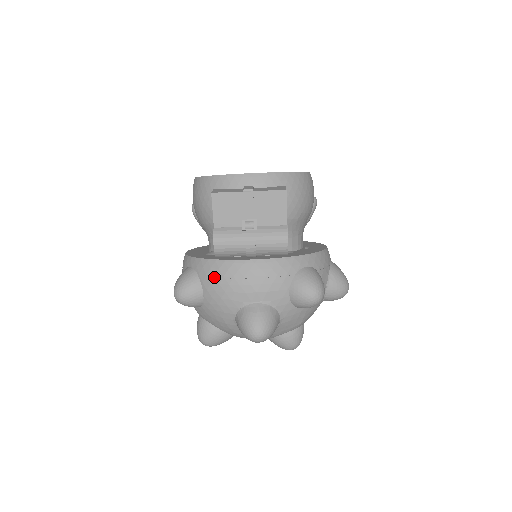
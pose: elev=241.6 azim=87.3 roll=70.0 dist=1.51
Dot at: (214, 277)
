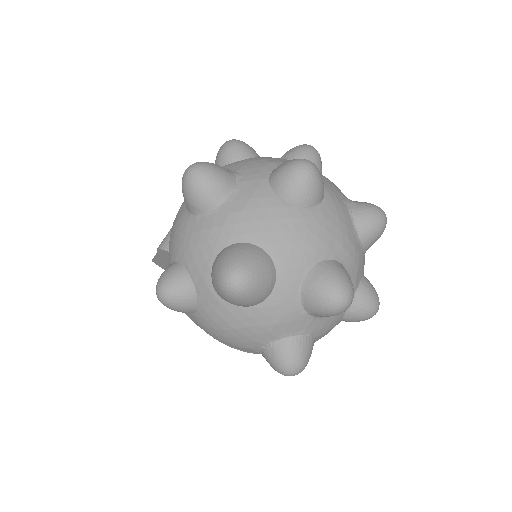
Dot at: (169, 247)
